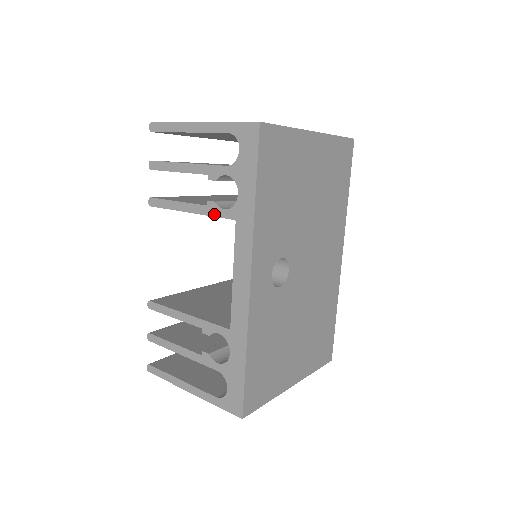
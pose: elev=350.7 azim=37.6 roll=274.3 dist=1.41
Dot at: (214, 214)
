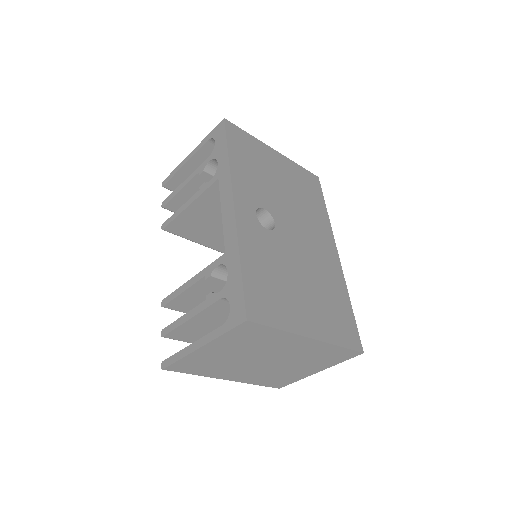
Dot at: (204, 189)
